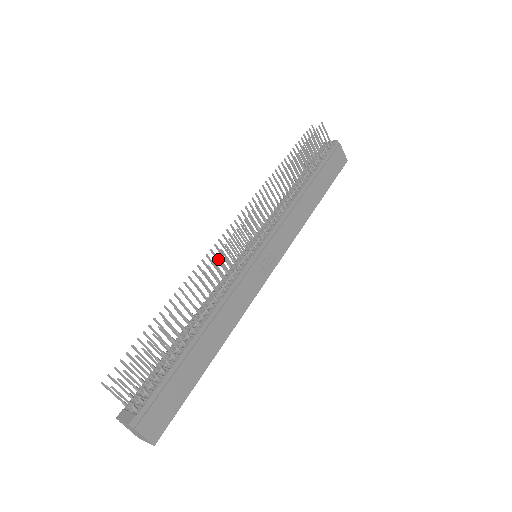
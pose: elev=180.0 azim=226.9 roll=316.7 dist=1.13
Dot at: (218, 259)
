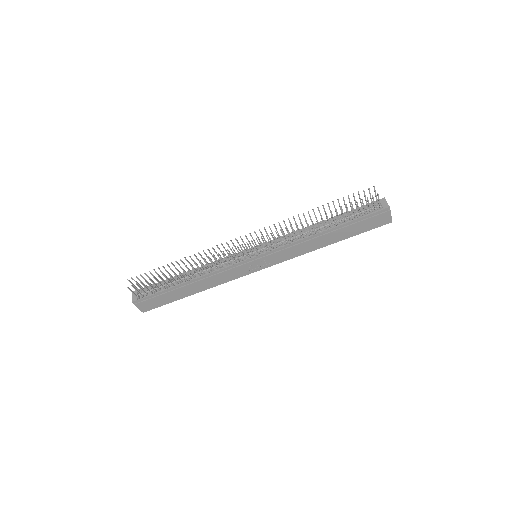
Dot at: (225, 249)
